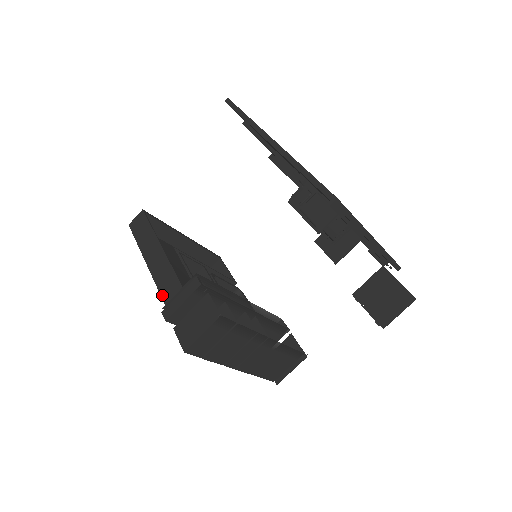
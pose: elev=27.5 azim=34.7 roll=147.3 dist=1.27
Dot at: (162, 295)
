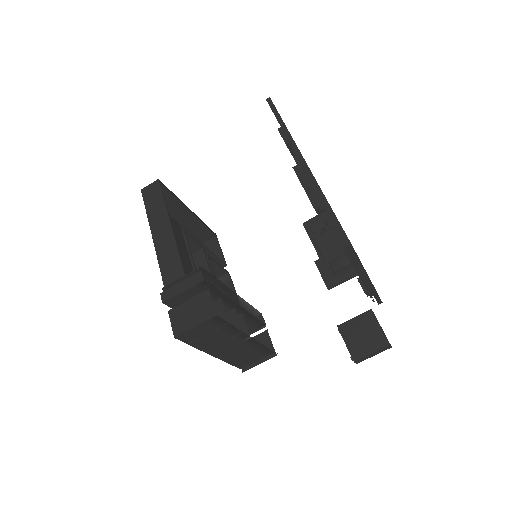
Dot at: (162, 274)
